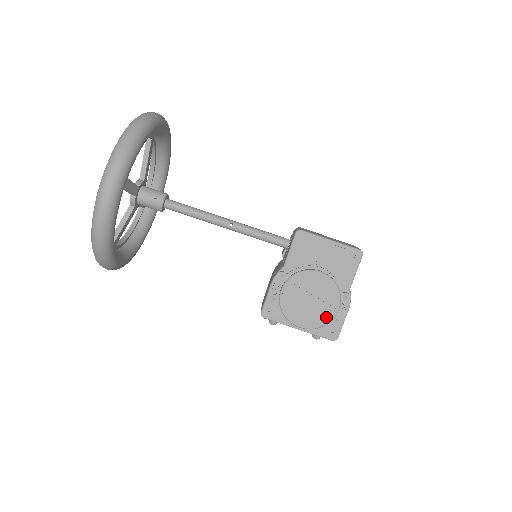
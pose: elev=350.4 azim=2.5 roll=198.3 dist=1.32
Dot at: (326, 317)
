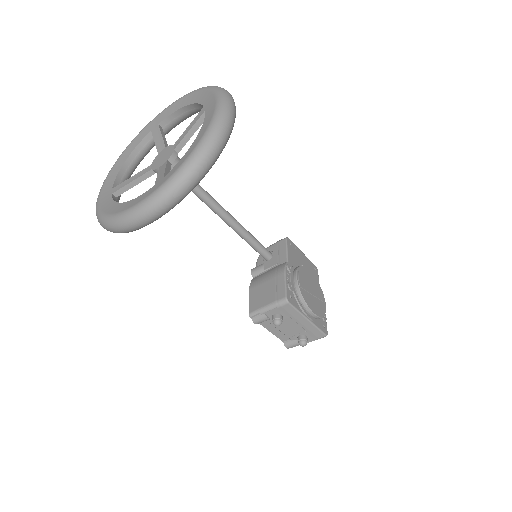
Dot at: (323, 308)
